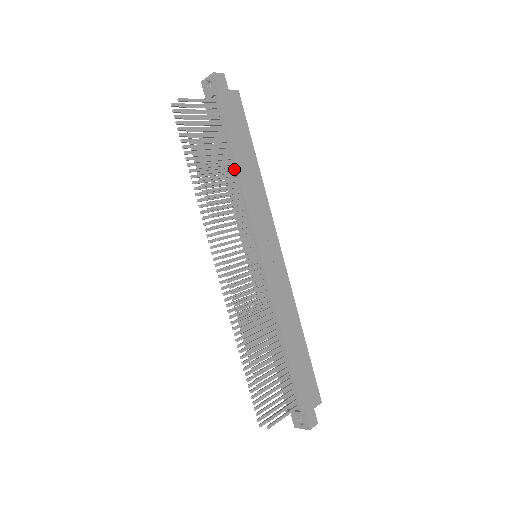
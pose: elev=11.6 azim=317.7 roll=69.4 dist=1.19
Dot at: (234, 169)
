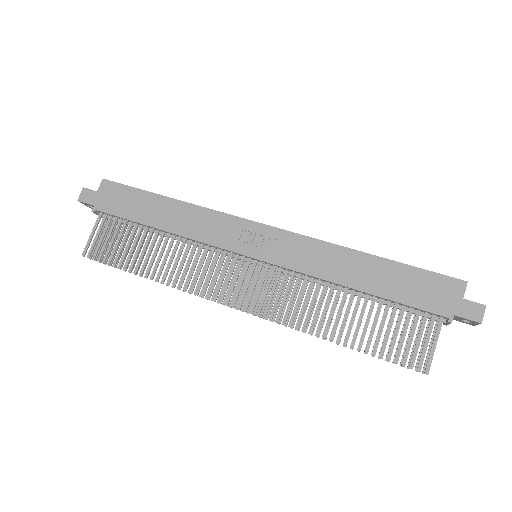
Dot at: (163, 232)
